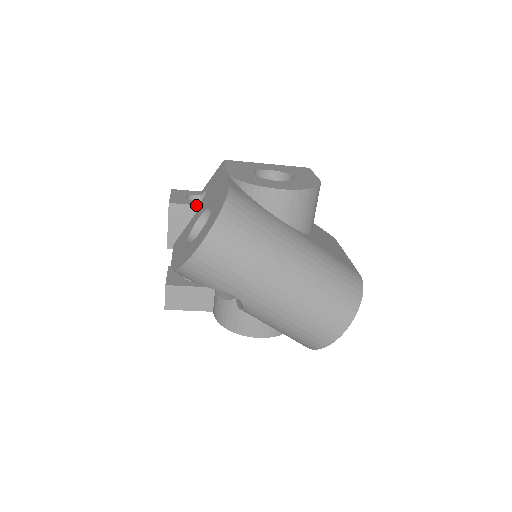
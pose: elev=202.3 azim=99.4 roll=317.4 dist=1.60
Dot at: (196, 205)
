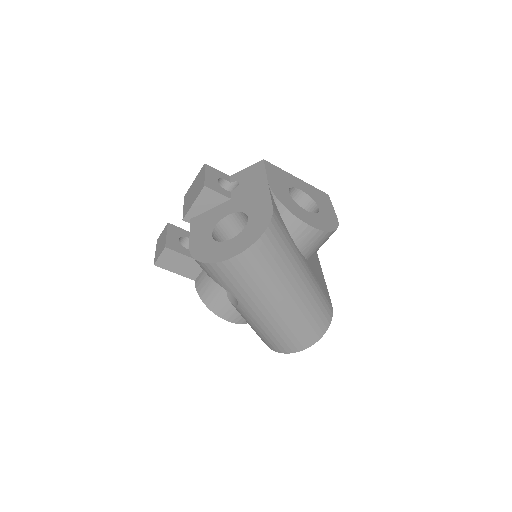
Dot at: (227, 197)
